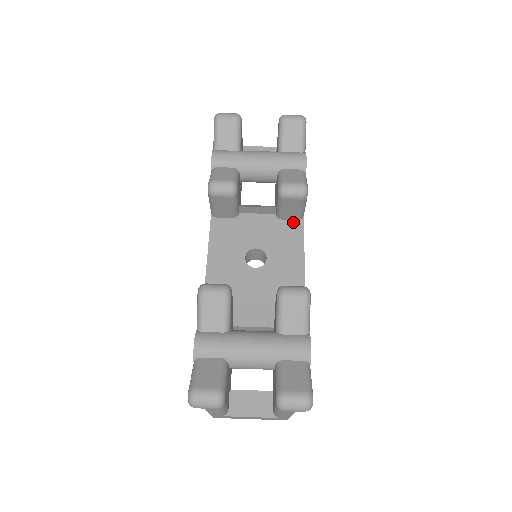
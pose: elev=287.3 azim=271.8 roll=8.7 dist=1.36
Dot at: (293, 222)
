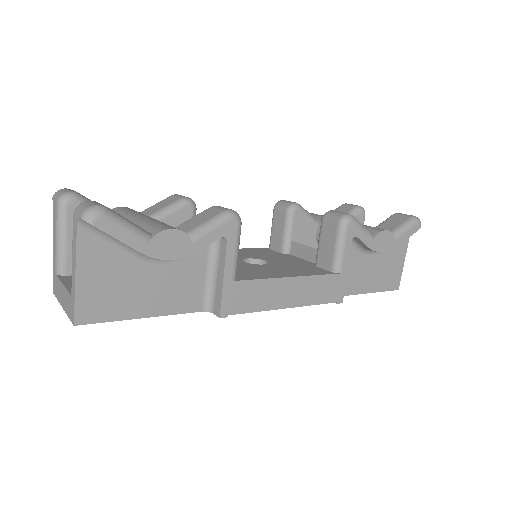
Dot at: (324, 270)
